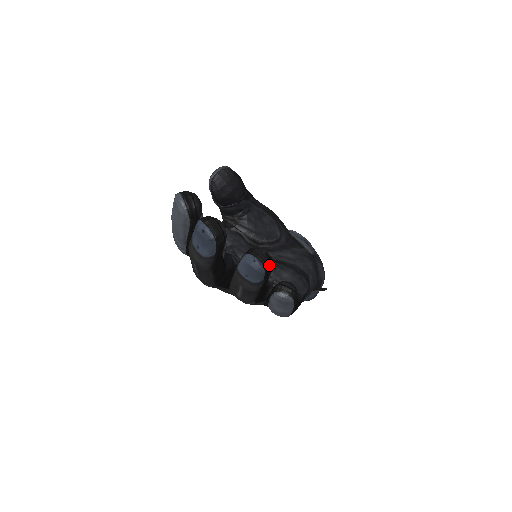
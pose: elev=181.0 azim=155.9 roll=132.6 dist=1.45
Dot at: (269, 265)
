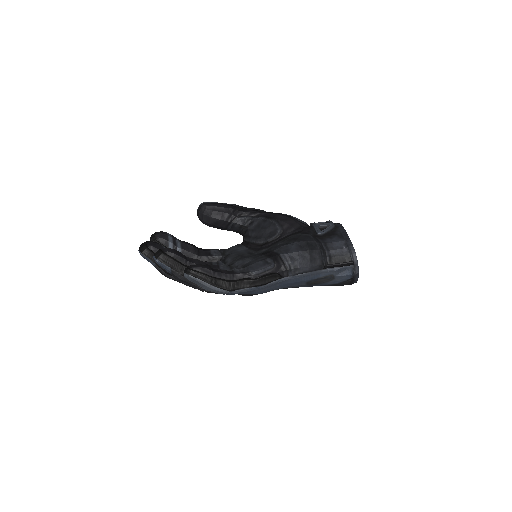
Dot at: (164, 257)
